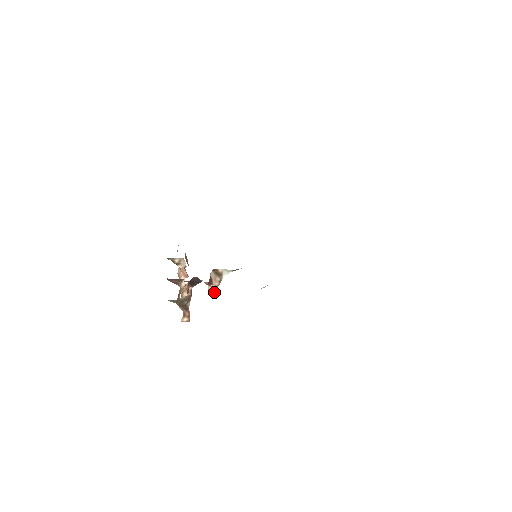
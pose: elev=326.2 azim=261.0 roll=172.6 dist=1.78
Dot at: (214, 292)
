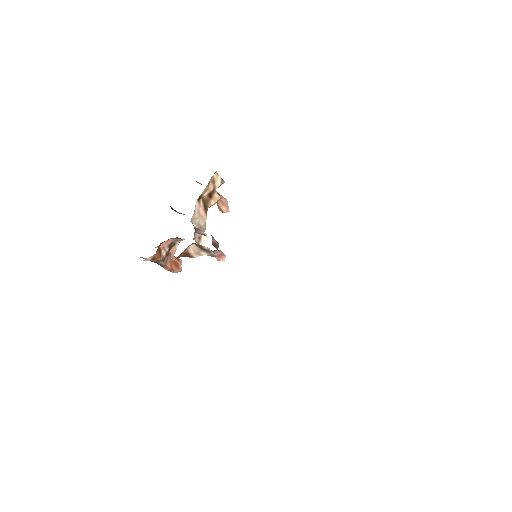
Dot at: (216, 257)
